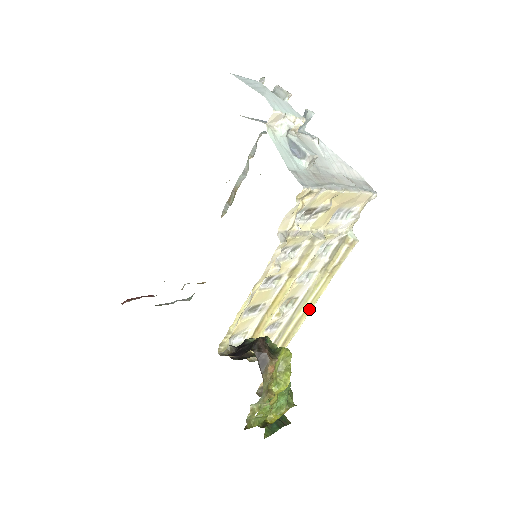
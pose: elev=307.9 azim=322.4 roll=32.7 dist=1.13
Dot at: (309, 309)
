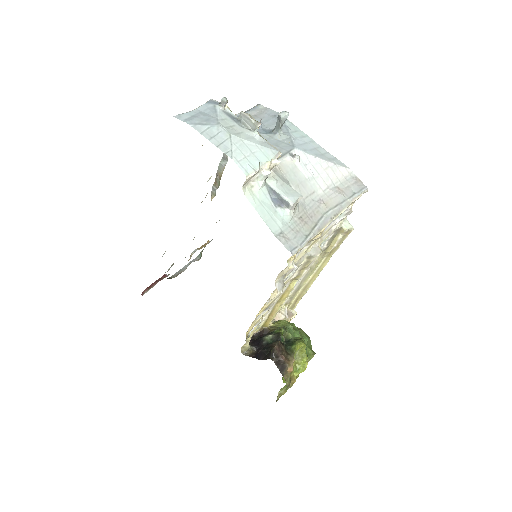
Dot at: (314, 278)
